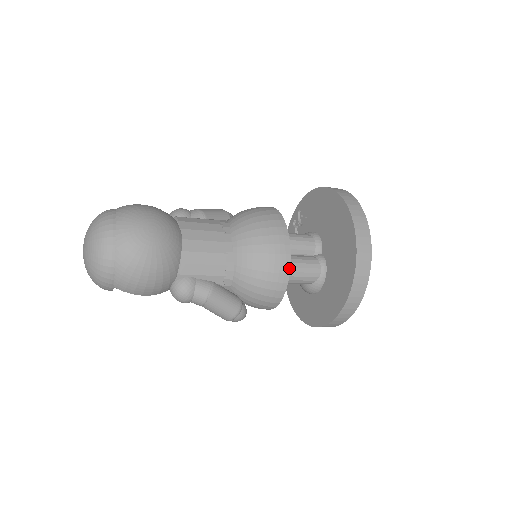
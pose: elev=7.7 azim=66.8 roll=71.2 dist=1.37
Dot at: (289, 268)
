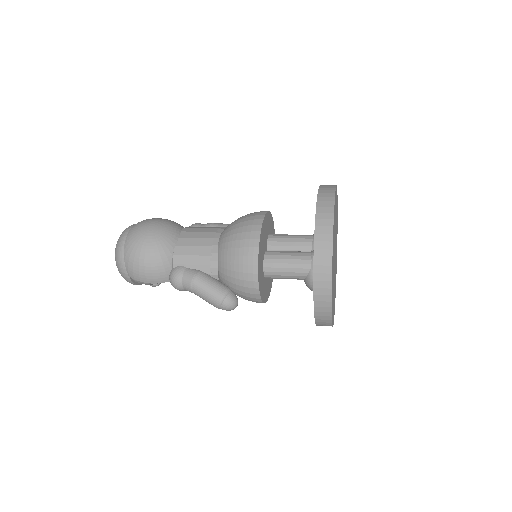
Dot at: (258, 251)
